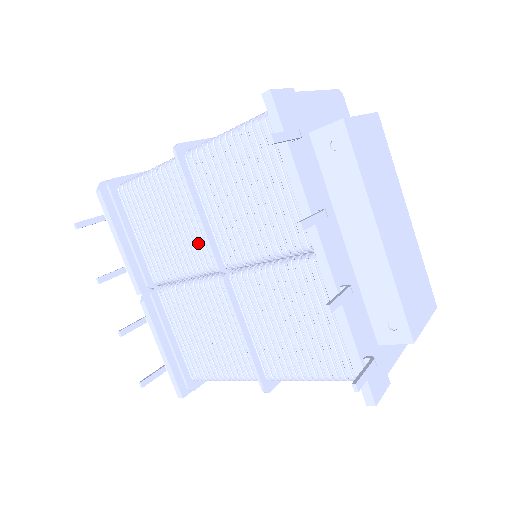
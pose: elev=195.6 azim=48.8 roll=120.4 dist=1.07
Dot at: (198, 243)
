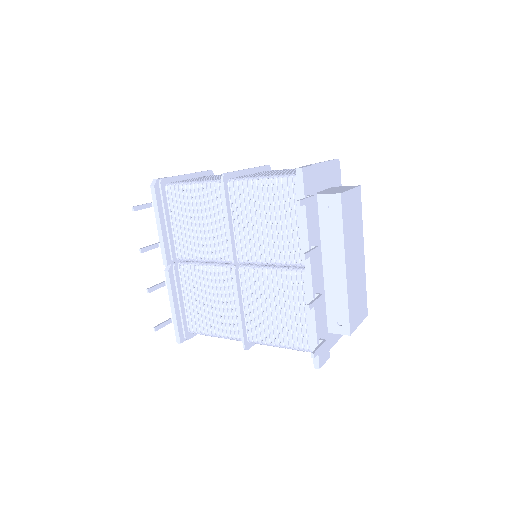
Dot at: (221, 241)
